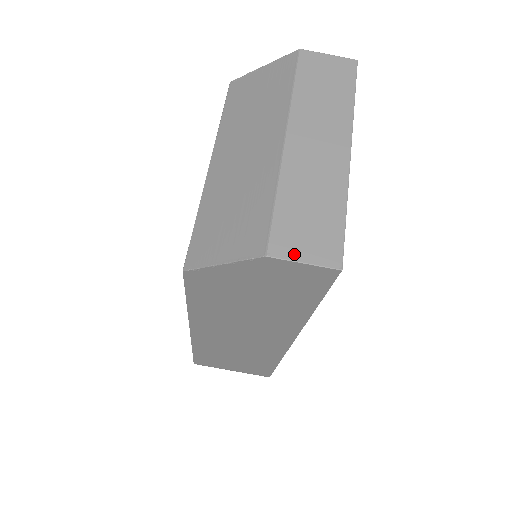
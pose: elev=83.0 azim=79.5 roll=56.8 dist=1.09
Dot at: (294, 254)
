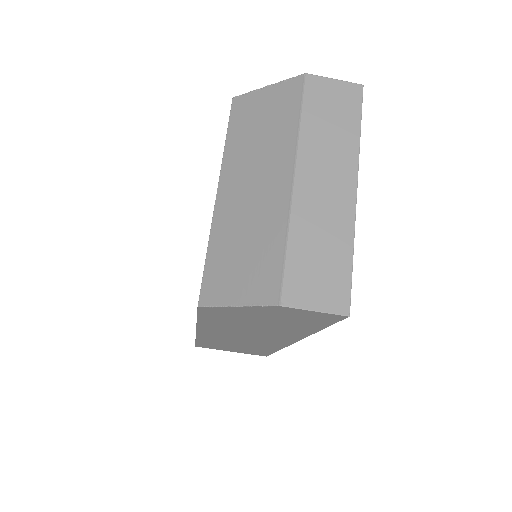
Dot at: (306, 302)
